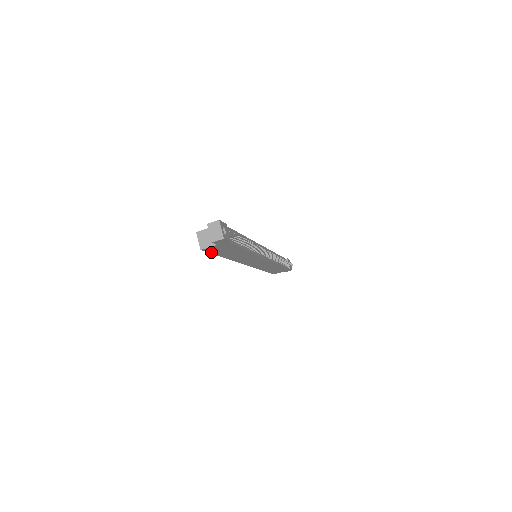
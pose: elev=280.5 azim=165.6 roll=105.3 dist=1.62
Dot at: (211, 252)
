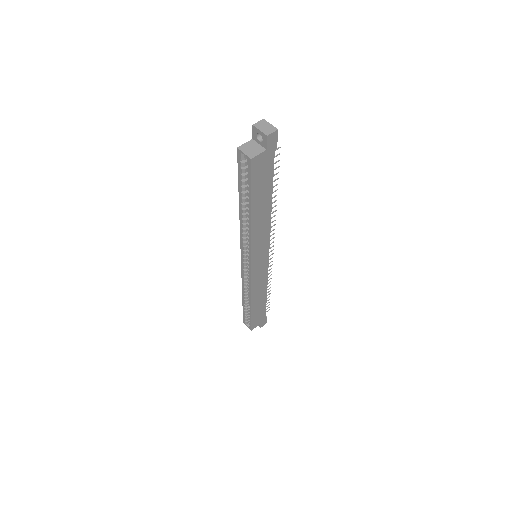
Dot at: (252, 178)
